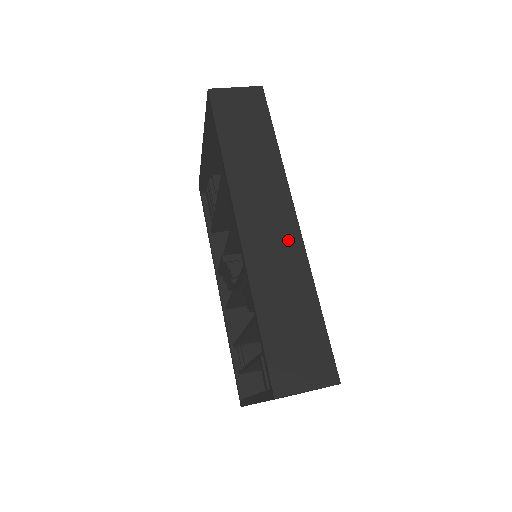
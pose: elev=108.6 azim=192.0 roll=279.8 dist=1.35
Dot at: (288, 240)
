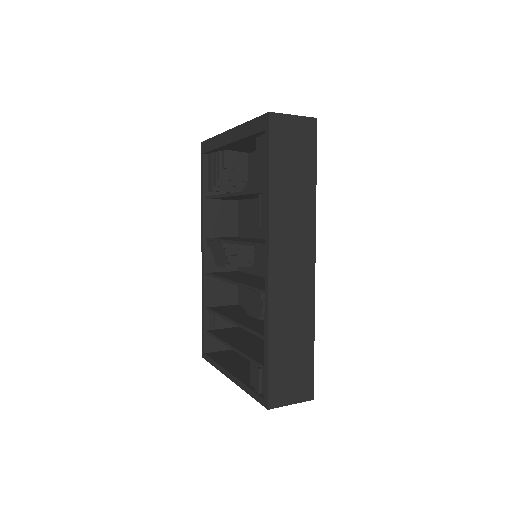
Dot at: (304, 282)
